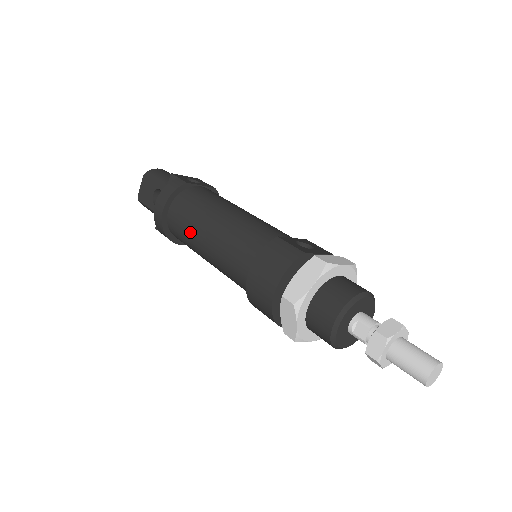
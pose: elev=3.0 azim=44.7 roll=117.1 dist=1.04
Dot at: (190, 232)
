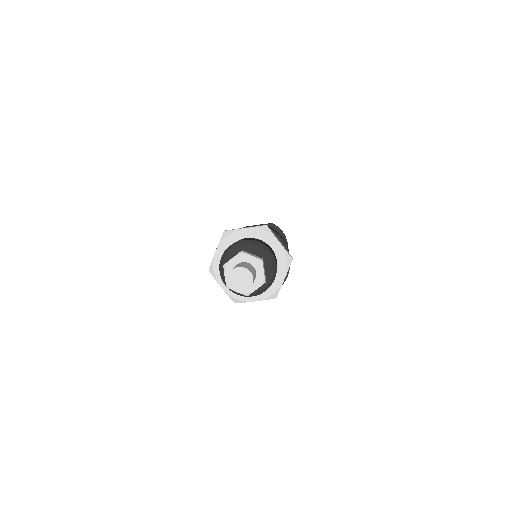
Dot at: occluded
